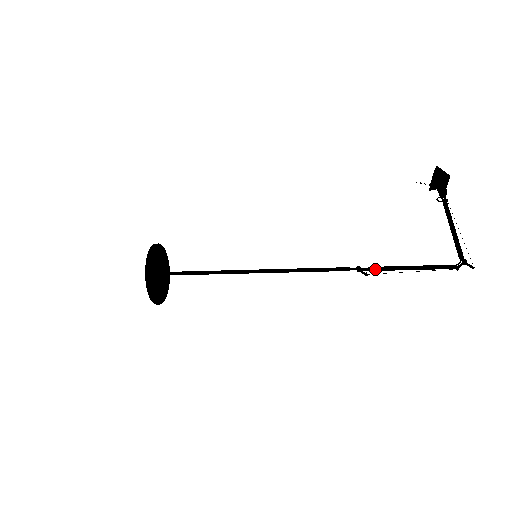
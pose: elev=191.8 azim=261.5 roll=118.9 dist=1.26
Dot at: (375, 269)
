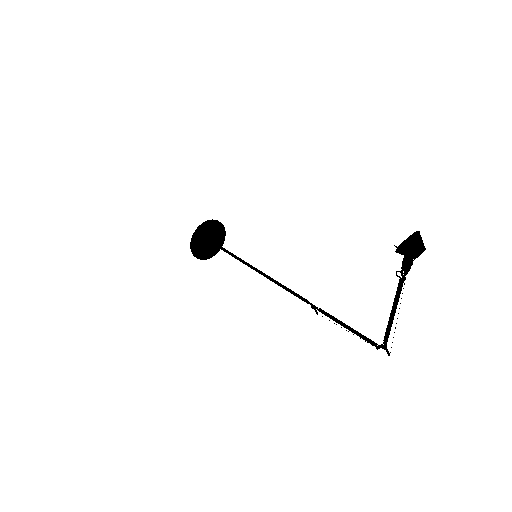
Dot at: occluded
